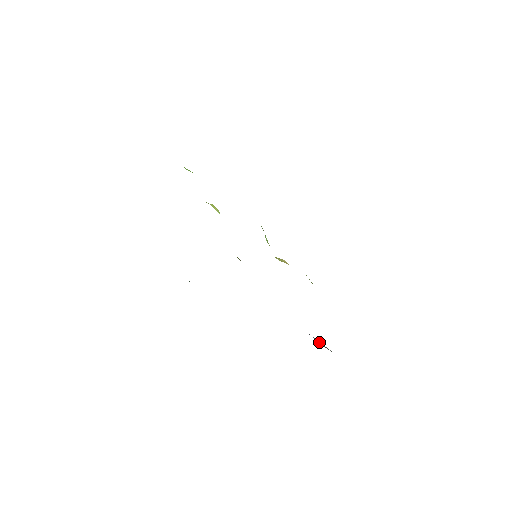
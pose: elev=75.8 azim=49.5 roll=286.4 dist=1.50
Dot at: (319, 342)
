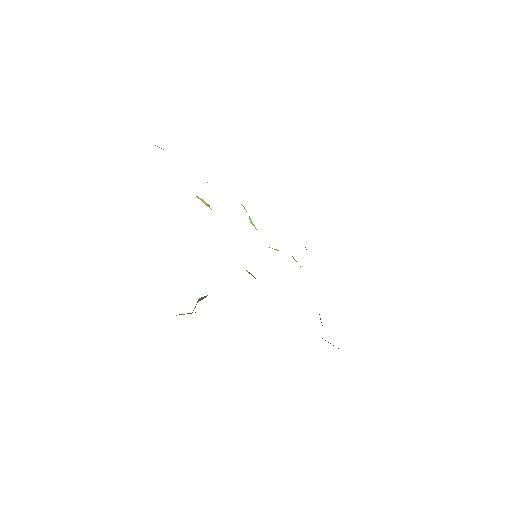
Dot at: (328, 342)
